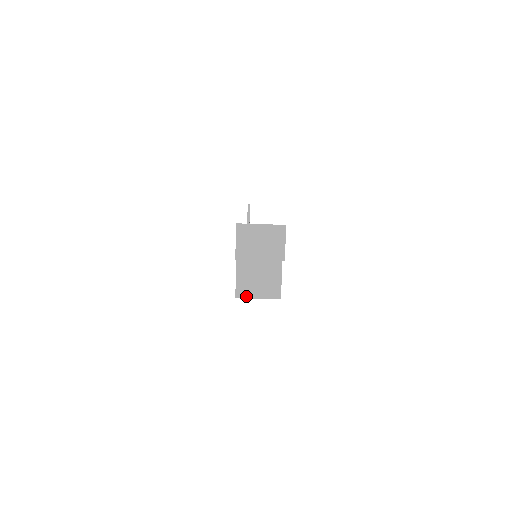
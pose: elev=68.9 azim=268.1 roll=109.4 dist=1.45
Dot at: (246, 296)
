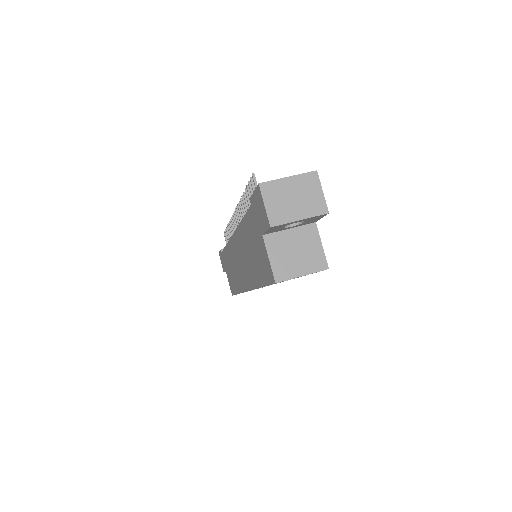
Dot at: (287, 277)
